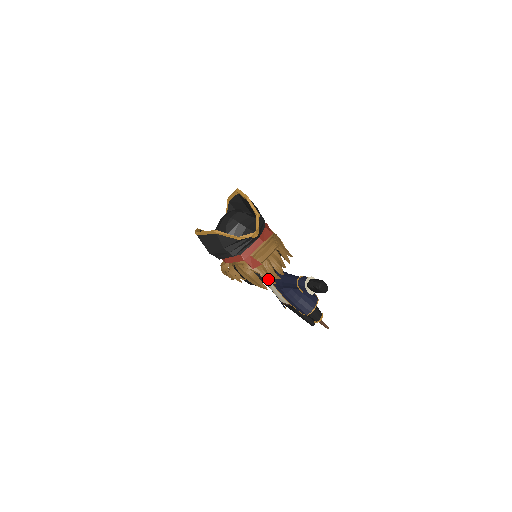
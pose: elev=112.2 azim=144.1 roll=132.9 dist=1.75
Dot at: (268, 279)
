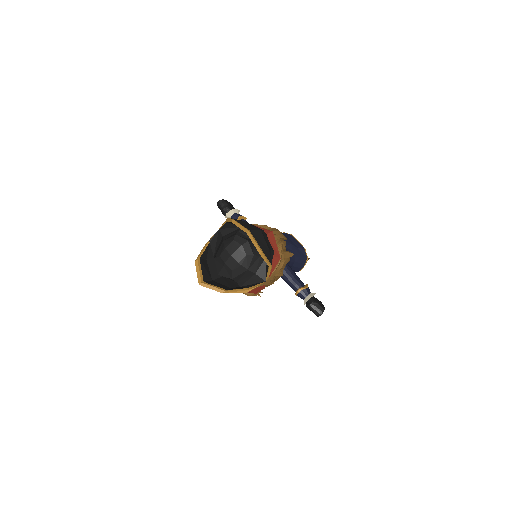
Dot at: occluded
